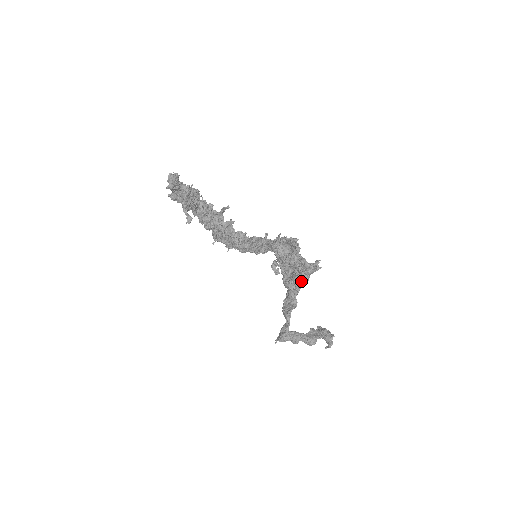
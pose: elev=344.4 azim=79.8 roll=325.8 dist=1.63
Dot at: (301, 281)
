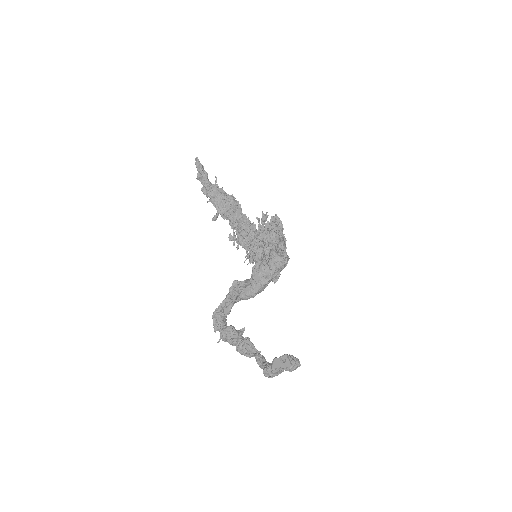
Dot at: (262, 258)
